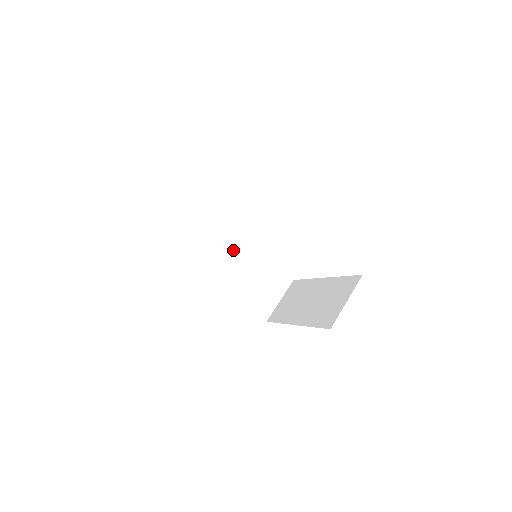
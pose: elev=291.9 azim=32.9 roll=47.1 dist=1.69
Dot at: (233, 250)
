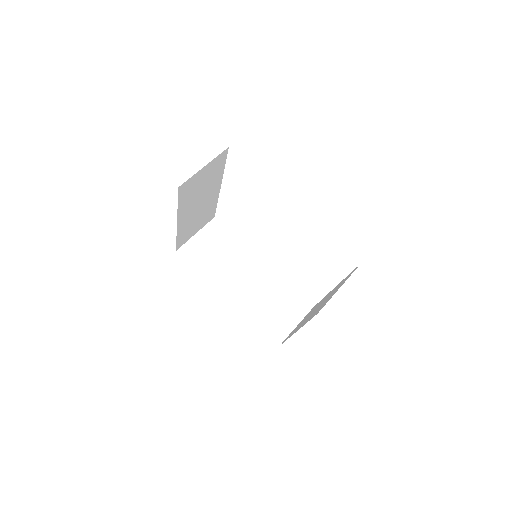
Dot at: (247, 269)
